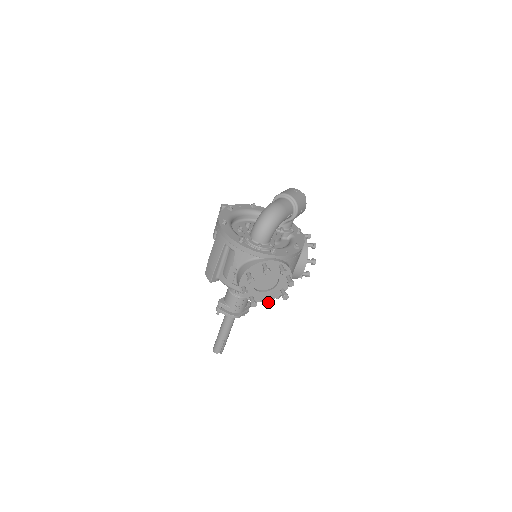
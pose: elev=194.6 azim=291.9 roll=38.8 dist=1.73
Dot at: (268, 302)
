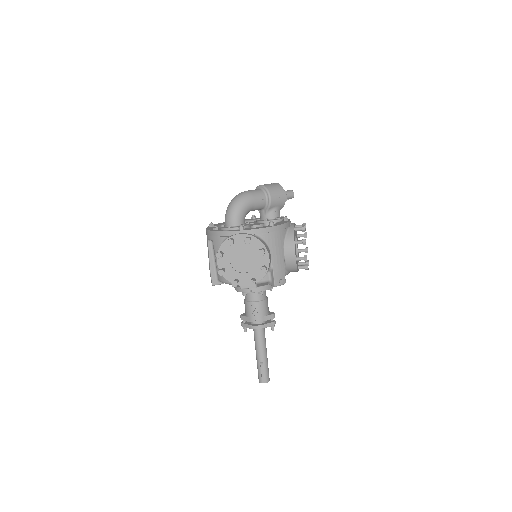
Dot at: (250, 280)
